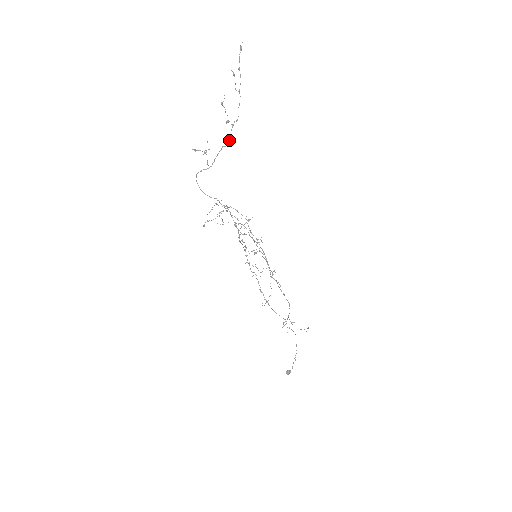
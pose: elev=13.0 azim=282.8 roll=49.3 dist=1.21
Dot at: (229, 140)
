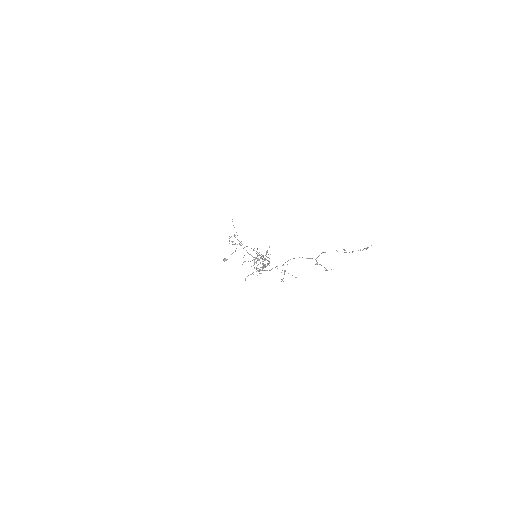
Dot at: occluded
